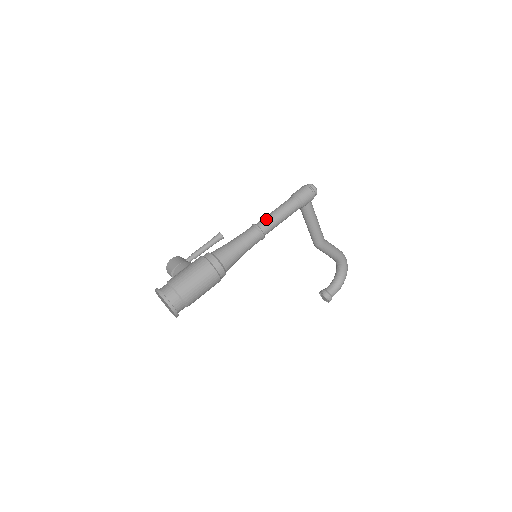
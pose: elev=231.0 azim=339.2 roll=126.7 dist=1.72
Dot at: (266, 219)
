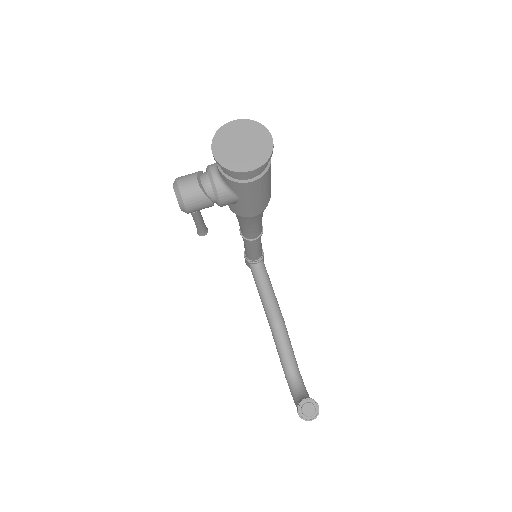
Dot at: occluded
